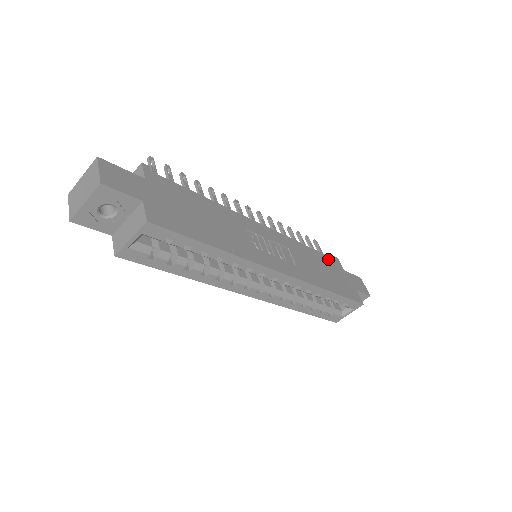
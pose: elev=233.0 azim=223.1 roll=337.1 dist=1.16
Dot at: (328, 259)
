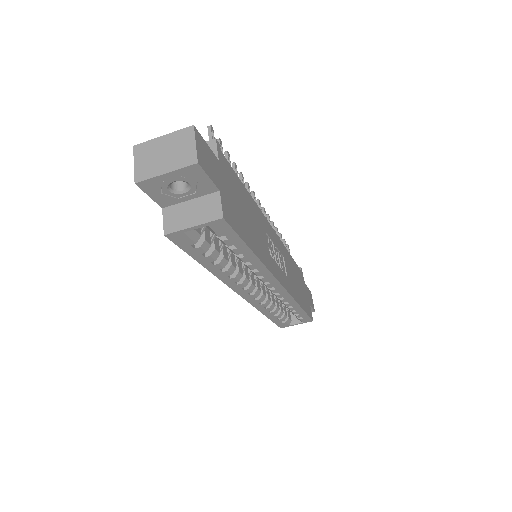
Dot at: (298, 270)
